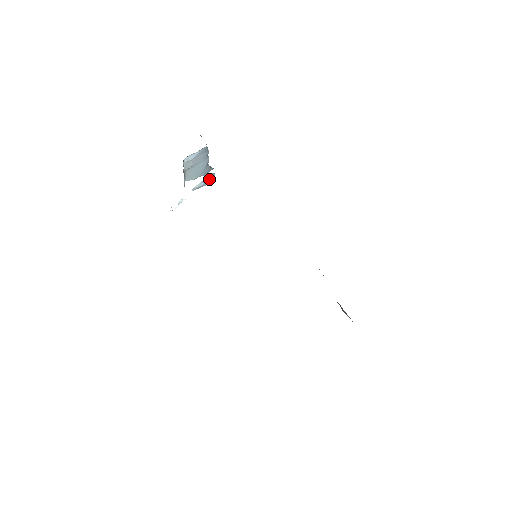
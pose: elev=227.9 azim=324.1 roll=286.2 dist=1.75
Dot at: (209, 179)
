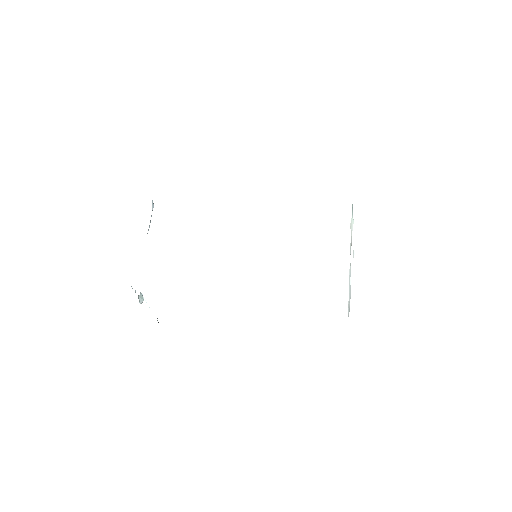
Dot at: occluded
